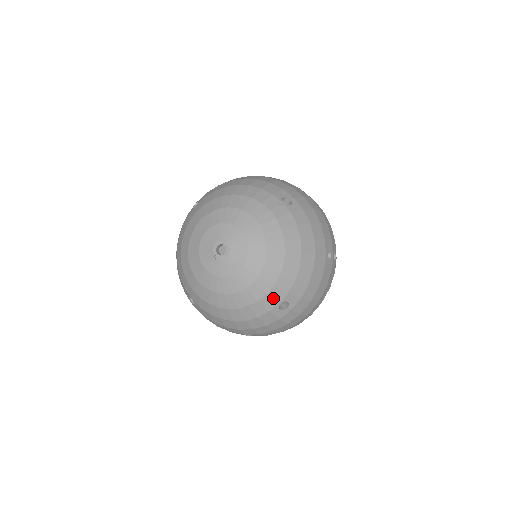
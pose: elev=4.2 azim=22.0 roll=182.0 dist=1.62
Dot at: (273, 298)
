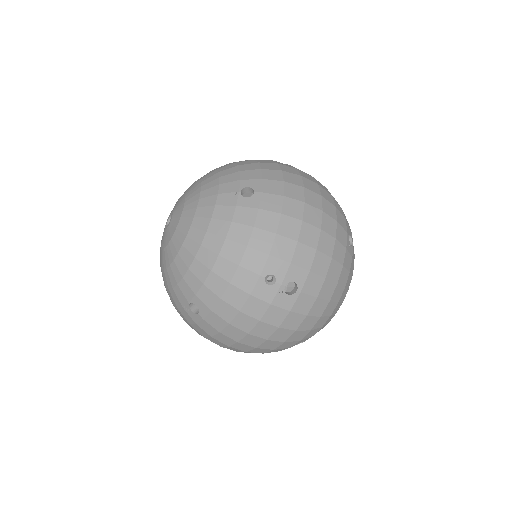
Dot at: (183, 293)
